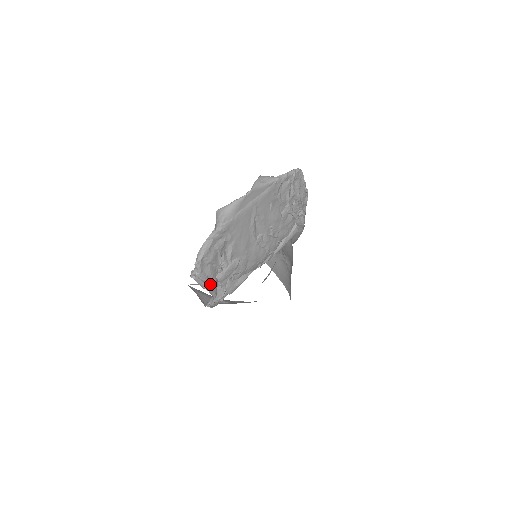
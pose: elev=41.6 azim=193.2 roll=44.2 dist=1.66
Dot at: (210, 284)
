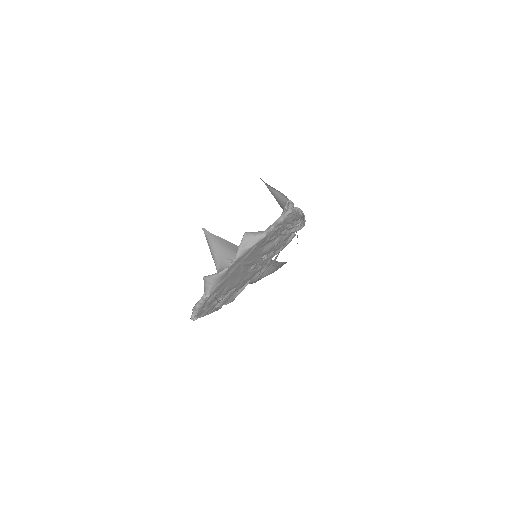
Dot at: (211, 312)
